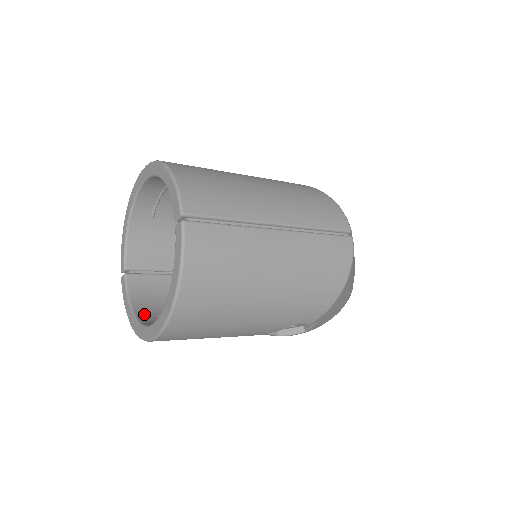
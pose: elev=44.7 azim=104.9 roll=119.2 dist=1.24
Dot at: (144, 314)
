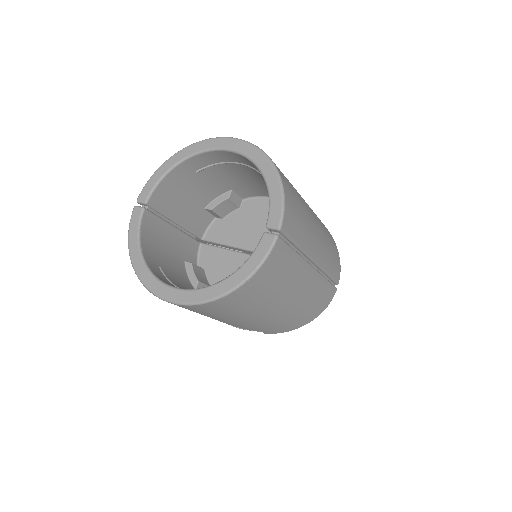
Dot at: (150, 261)
